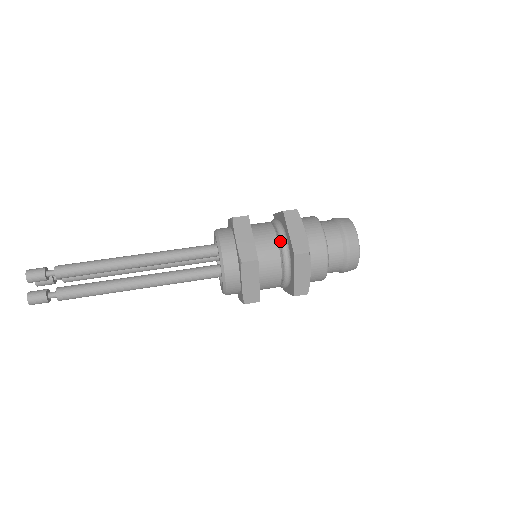
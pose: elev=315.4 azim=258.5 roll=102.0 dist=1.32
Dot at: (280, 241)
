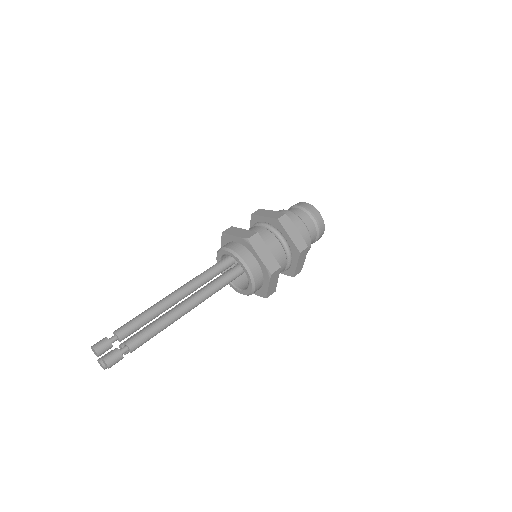
Dot at: (263, 226)
